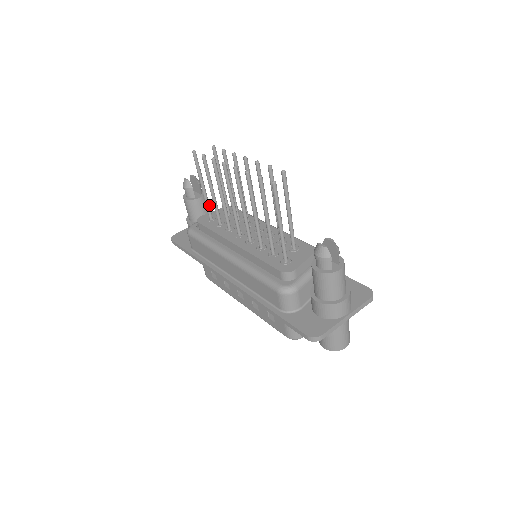
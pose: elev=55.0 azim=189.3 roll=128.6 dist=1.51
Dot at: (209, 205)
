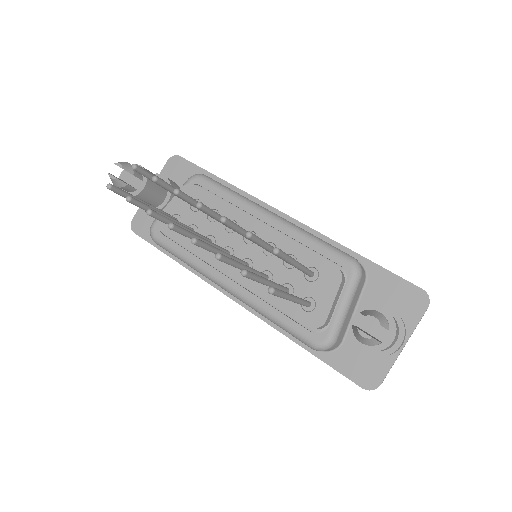
Dot at: (165, 213)
